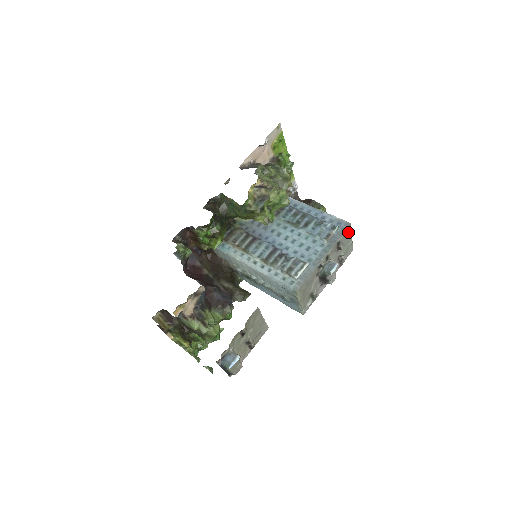
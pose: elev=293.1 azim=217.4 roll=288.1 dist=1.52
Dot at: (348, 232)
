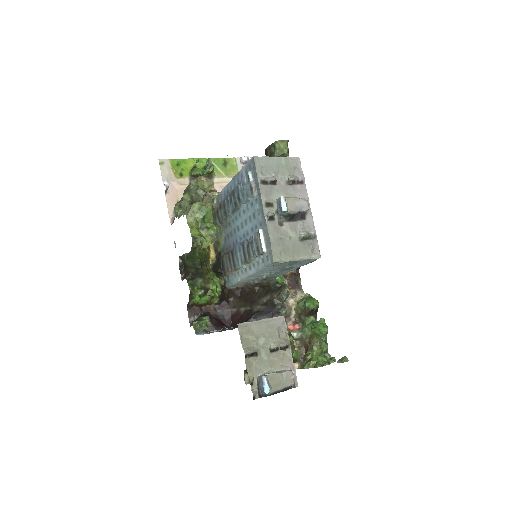
Dot at: (263, 162)
